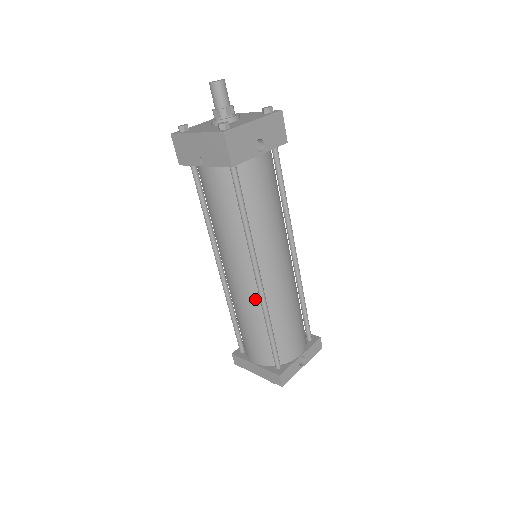
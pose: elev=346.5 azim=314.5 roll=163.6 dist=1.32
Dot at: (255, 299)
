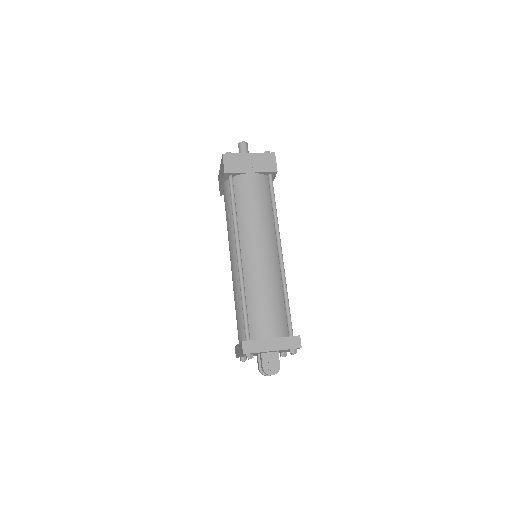
Dot at: (276, 271)
